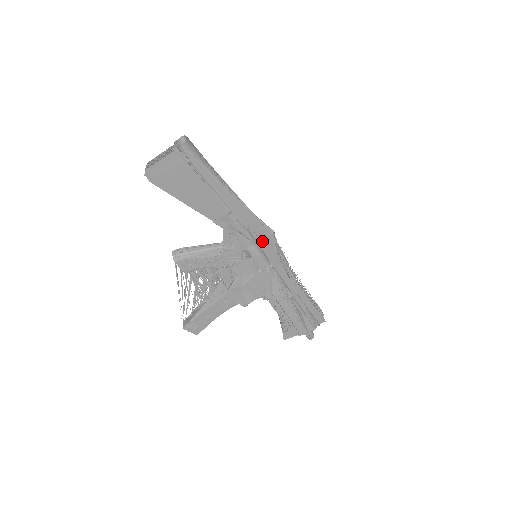
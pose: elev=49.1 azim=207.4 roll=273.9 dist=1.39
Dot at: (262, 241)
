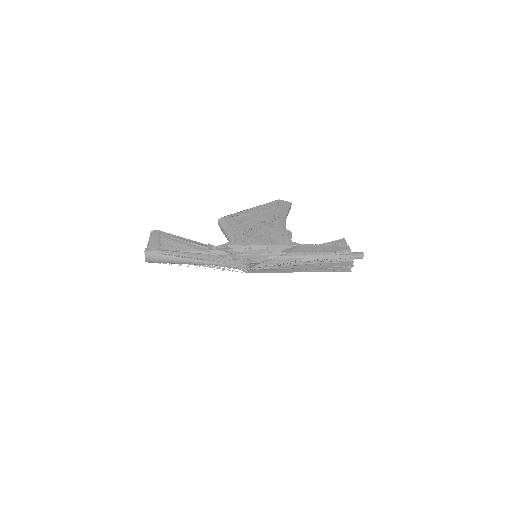
Dot at: occluded
